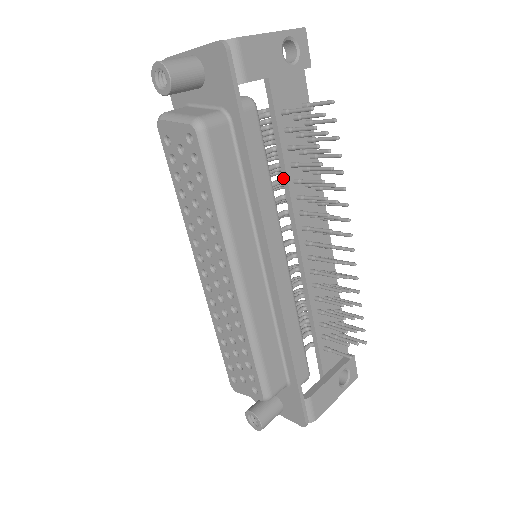
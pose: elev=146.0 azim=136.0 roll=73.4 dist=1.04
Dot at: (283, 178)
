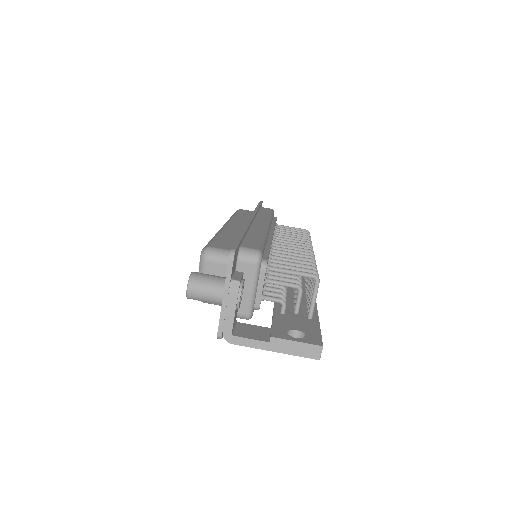
Dot at: occluded
